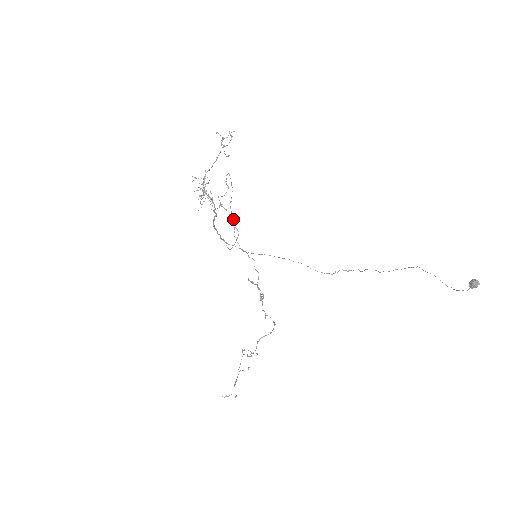
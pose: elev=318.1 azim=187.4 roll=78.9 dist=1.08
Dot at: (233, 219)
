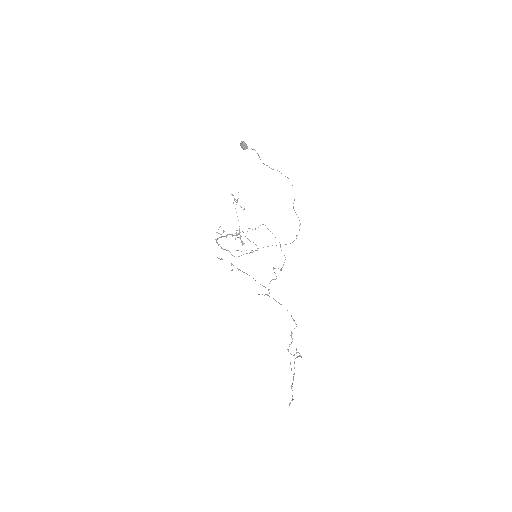
Dot at: (285, 257)
